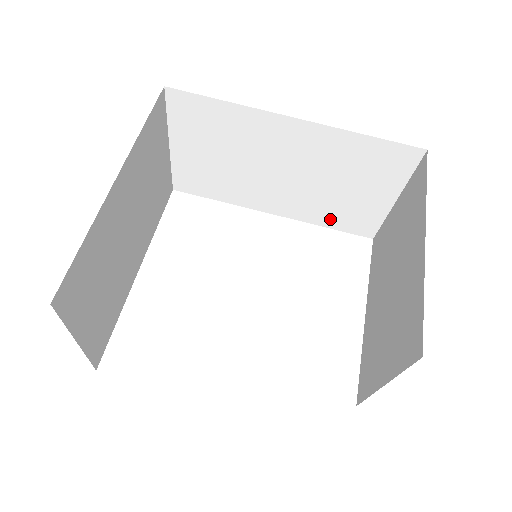
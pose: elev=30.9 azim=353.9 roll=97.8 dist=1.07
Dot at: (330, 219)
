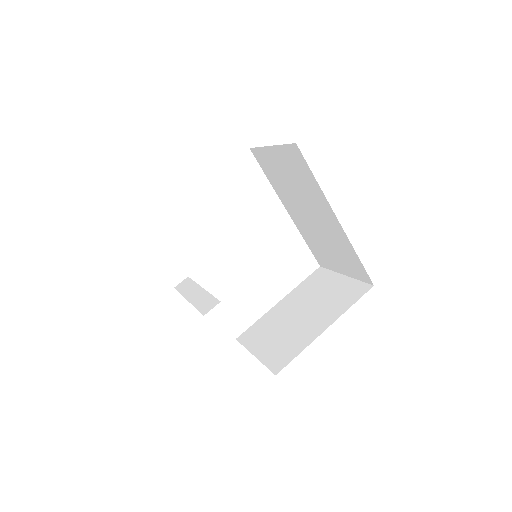
Dot at: (311, 243)
